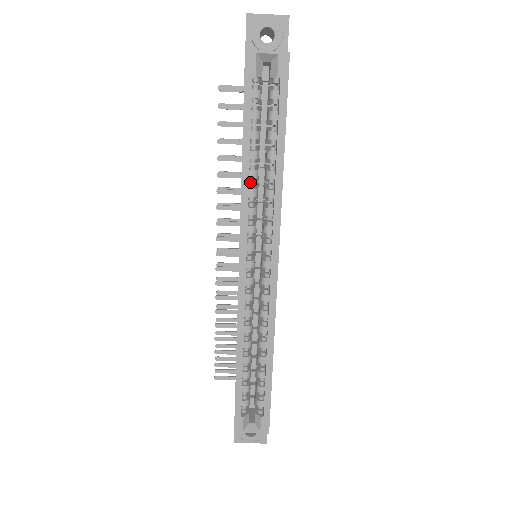
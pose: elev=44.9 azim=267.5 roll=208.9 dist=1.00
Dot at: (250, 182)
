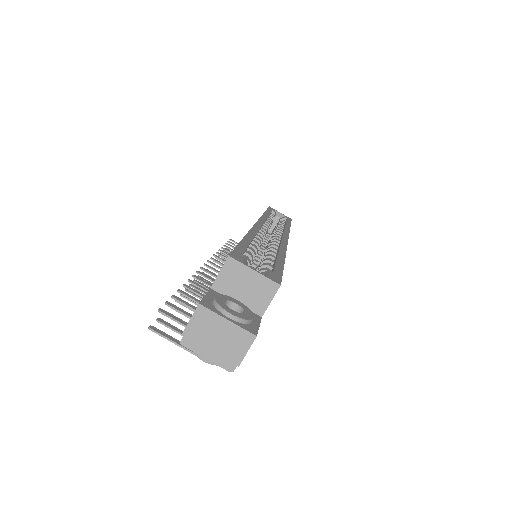
Dot at: occluded
